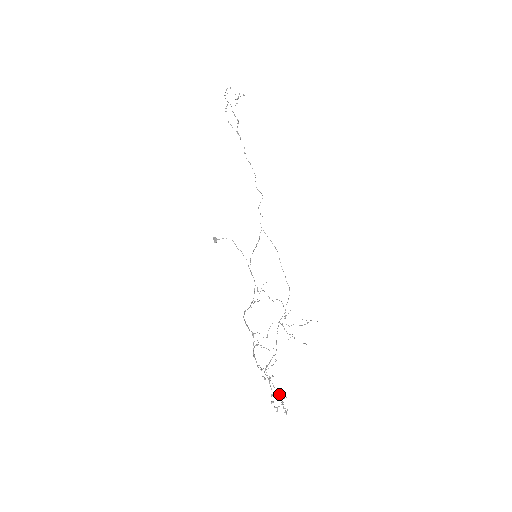
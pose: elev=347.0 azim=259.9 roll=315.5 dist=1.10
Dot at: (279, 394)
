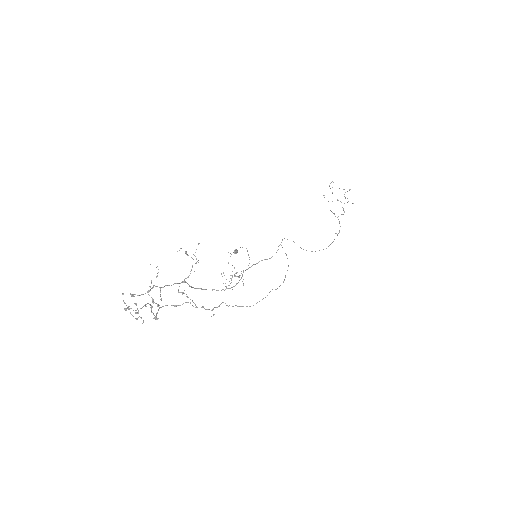
Dot at: (145, 304)
